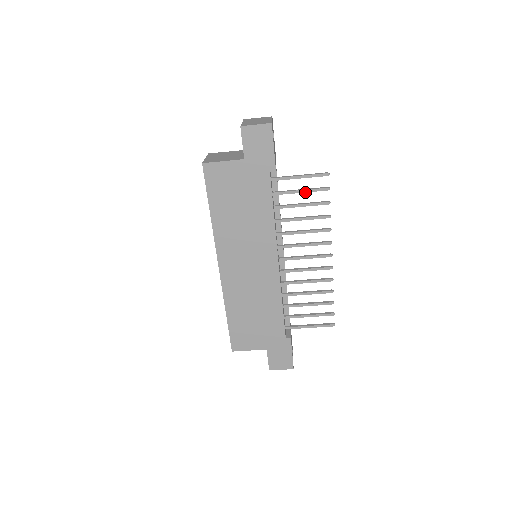
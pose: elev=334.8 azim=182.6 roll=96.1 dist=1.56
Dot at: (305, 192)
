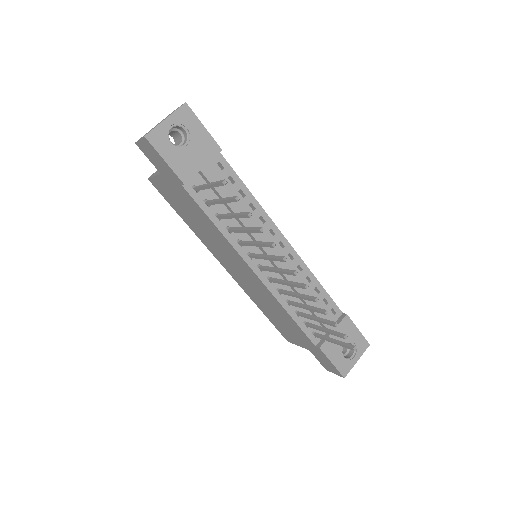
Dot at: occluded
